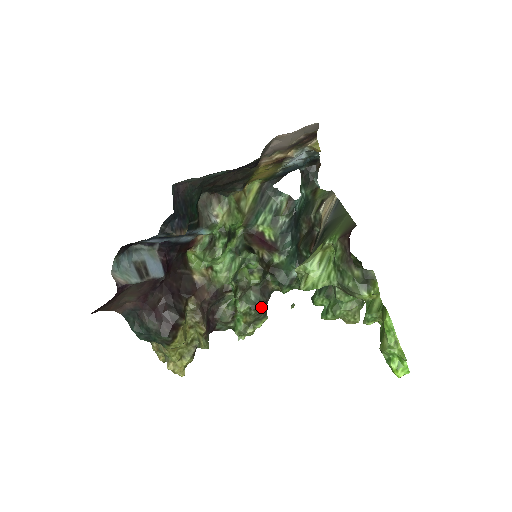
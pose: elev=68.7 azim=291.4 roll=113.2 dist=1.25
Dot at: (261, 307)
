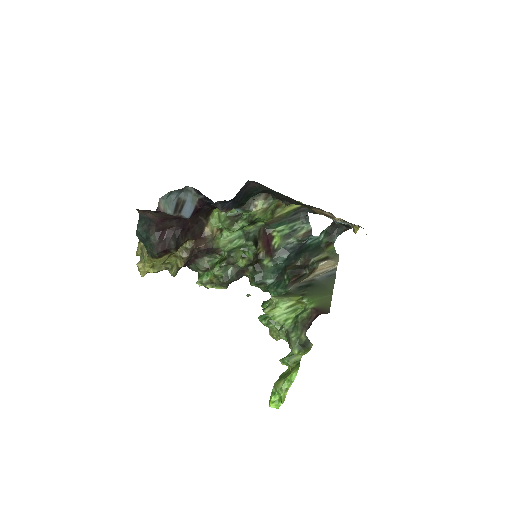
Dot at: (229, 282)
